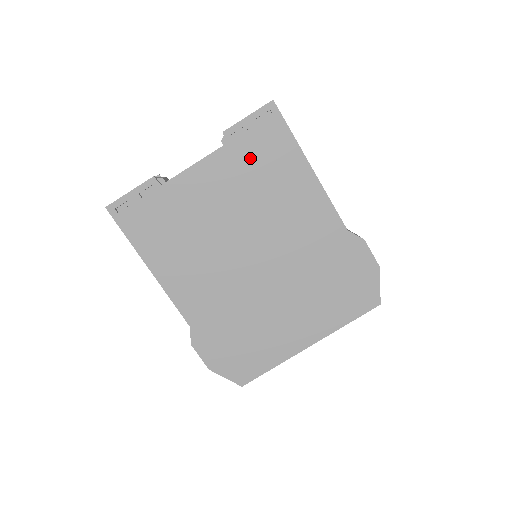
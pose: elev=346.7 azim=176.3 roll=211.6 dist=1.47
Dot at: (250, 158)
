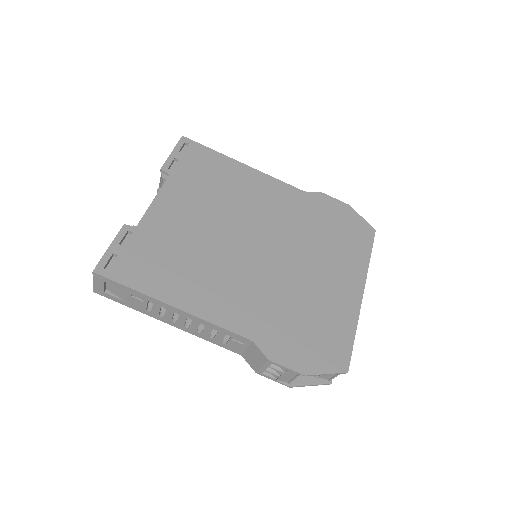
Dot at: (195, 177)
